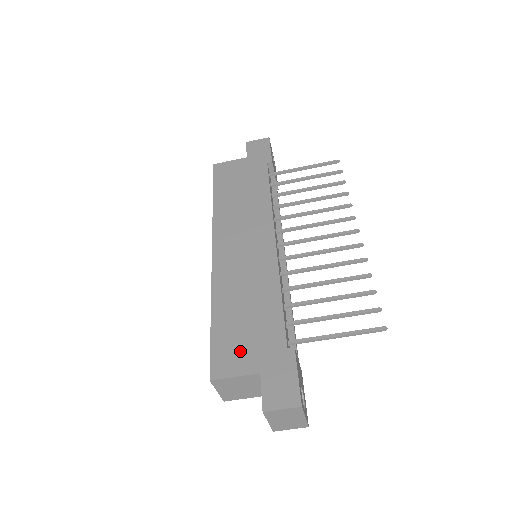
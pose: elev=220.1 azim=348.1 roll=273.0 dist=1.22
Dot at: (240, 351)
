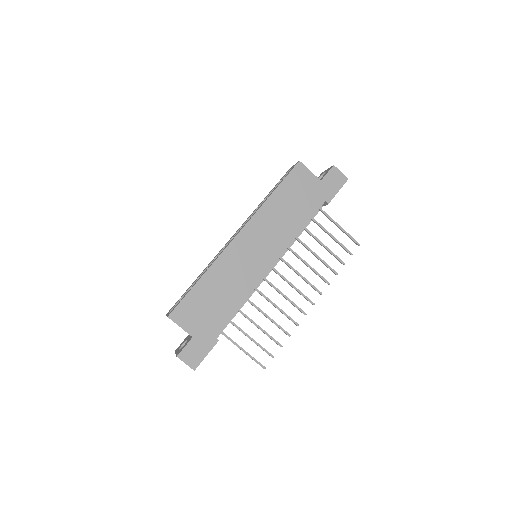
Dot at: (194, 316)
